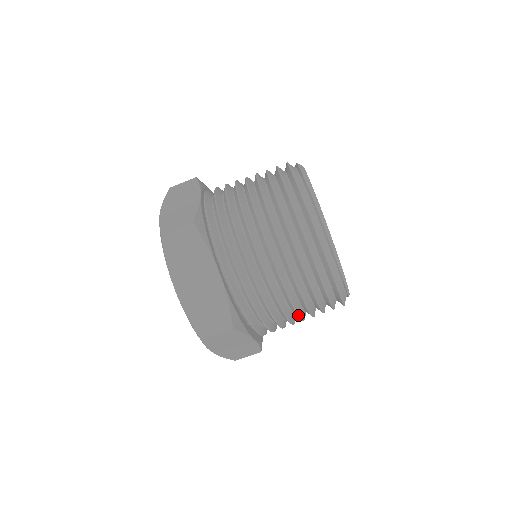
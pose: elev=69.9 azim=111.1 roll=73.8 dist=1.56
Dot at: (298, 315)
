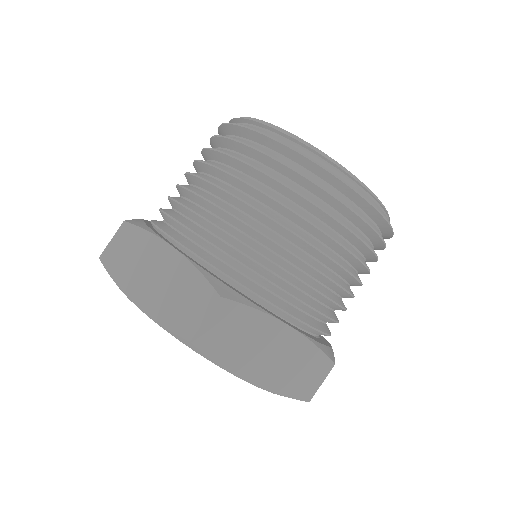
Dot at: (318, 251)
